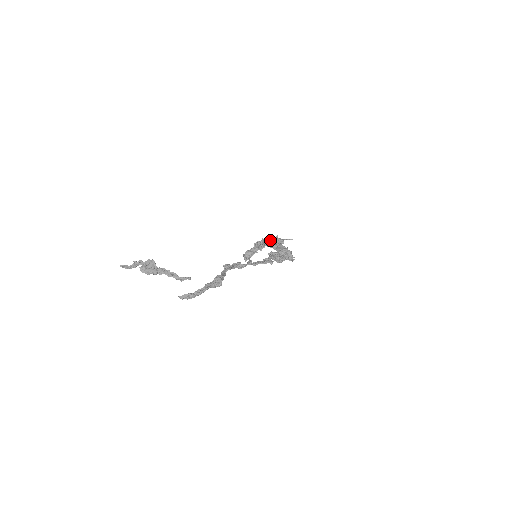
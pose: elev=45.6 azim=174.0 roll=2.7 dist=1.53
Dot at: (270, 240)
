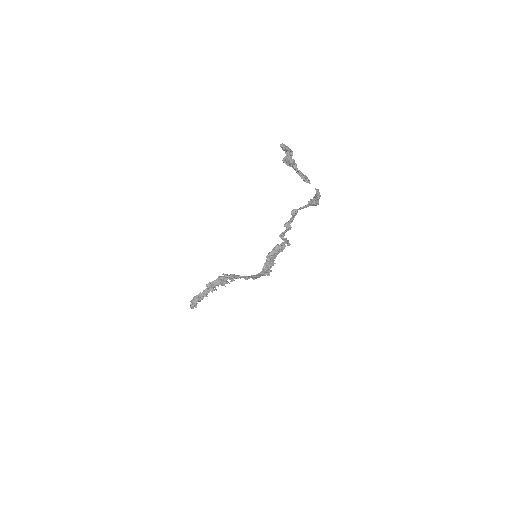
Dot at: (228, 275)
